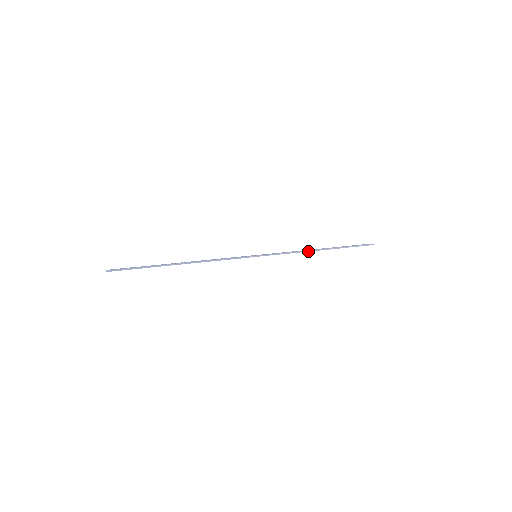
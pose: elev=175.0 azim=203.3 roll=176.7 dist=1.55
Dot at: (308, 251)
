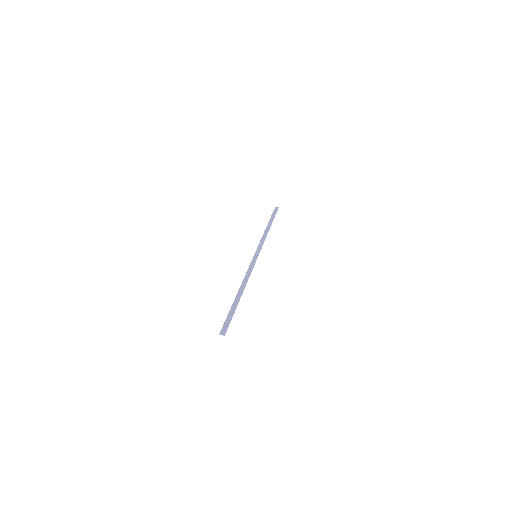
Dot at: occluded
